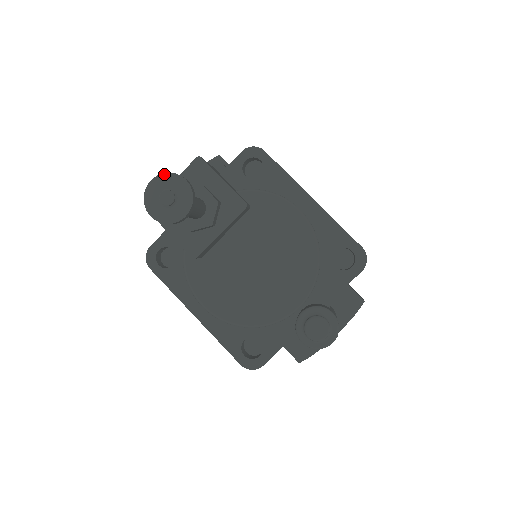
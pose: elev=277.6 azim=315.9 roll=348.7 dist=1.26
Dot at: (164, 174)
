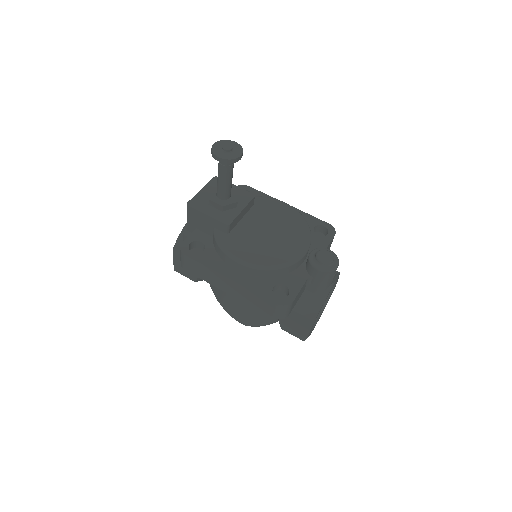
Dot at: (221, 141)
